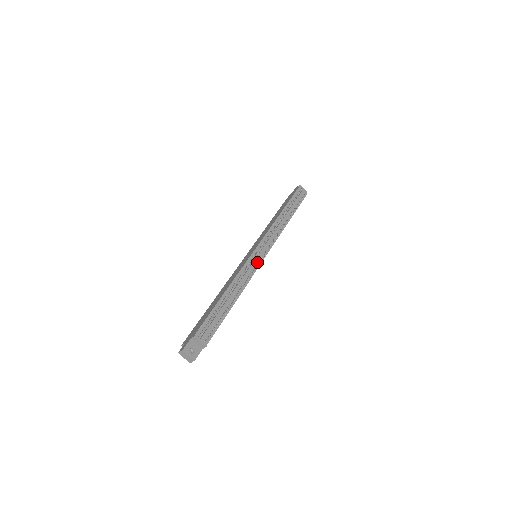
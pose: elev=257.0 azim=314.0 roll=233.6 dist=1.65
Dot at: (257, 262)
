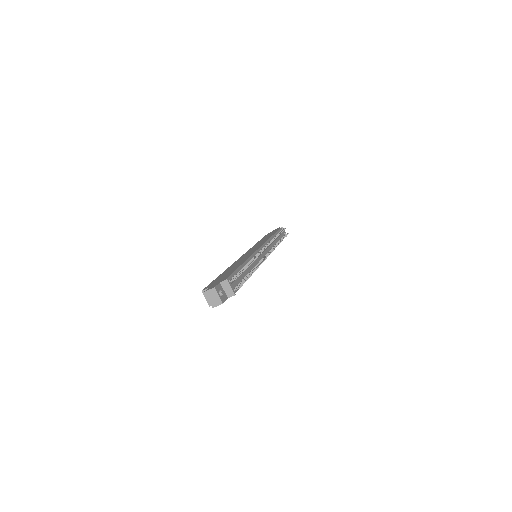
Dot at: (262, 258)
